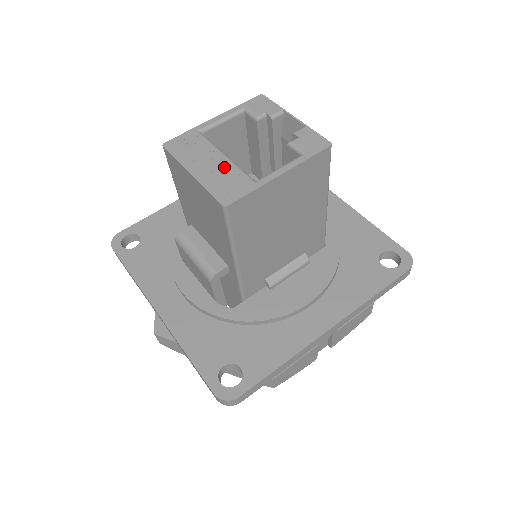
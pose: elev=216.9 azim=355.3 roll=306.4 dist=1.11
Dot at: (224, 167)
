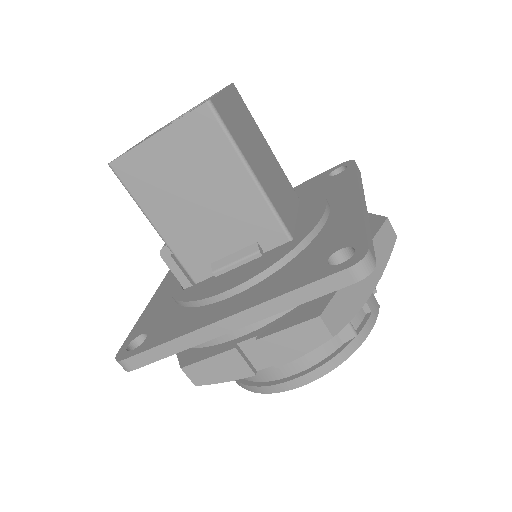
Dot at: occluded
